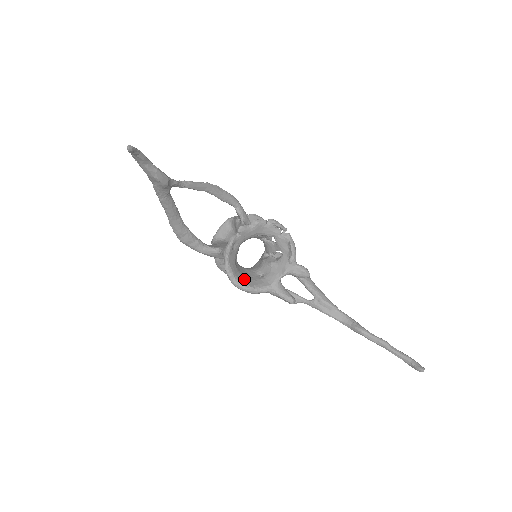
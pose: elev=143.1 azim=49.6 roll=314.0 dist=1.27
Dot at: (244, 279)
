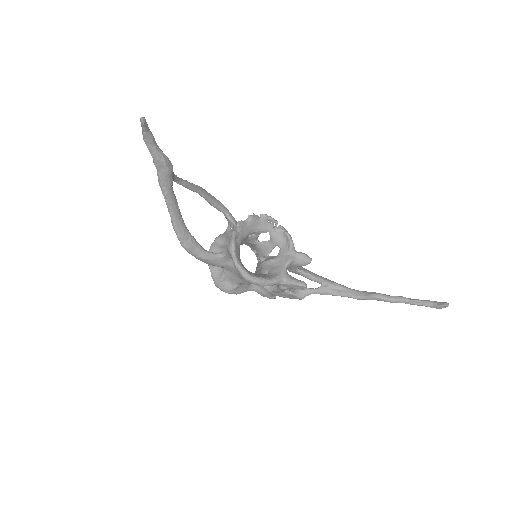
Dot at: (253, 274)
